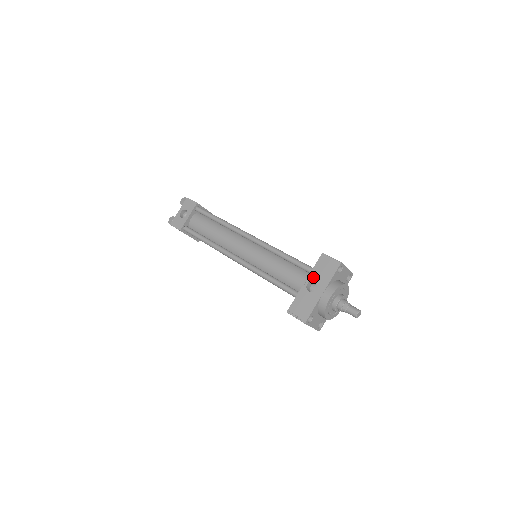
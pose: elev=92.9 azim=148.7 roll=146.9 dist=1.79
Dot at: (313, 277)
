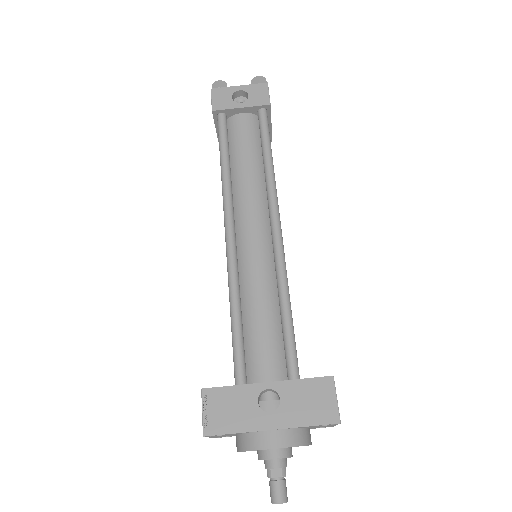
Dot at: (285, 391)
